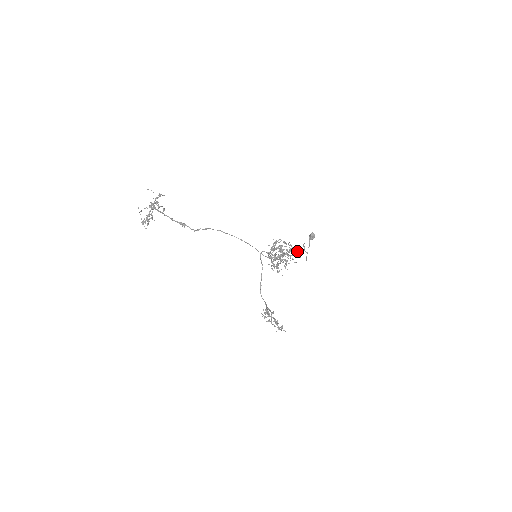
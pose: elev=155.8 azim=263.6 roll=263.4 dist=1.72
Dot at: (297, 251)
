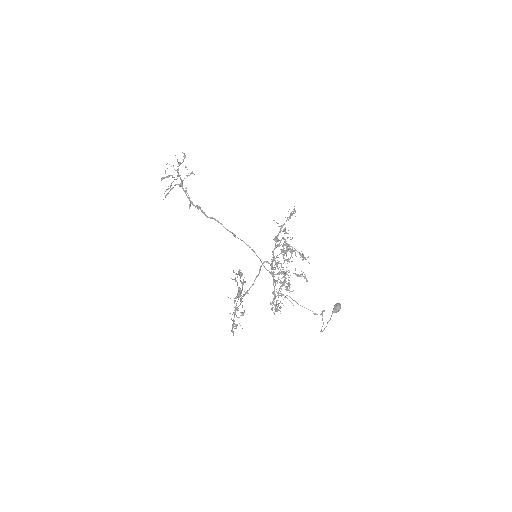
Dot at: occluded
